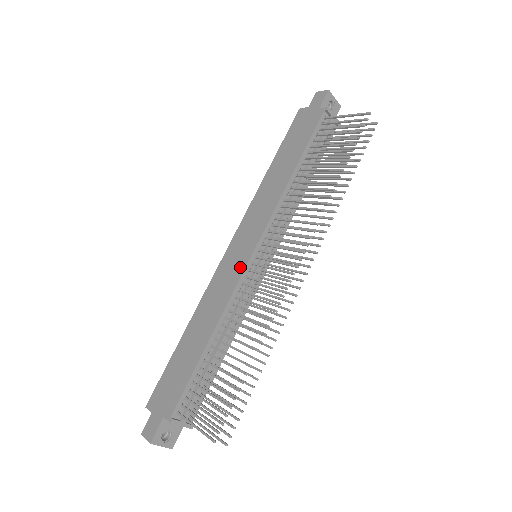
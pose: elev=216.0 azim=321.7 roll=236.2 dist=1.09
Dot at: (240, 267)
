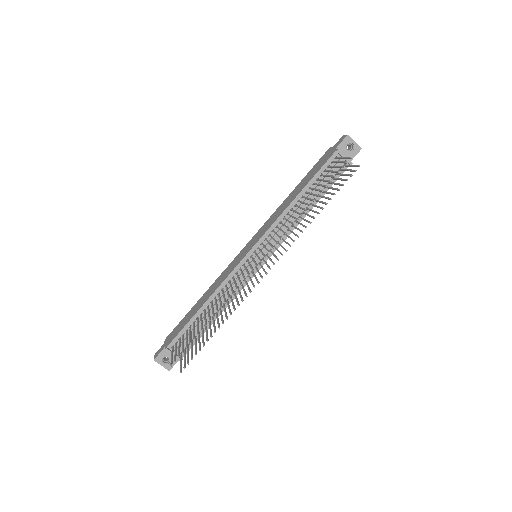
Dot at: (239, 261)
